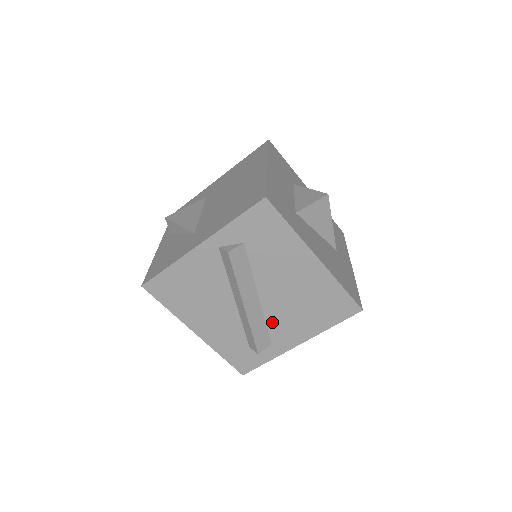
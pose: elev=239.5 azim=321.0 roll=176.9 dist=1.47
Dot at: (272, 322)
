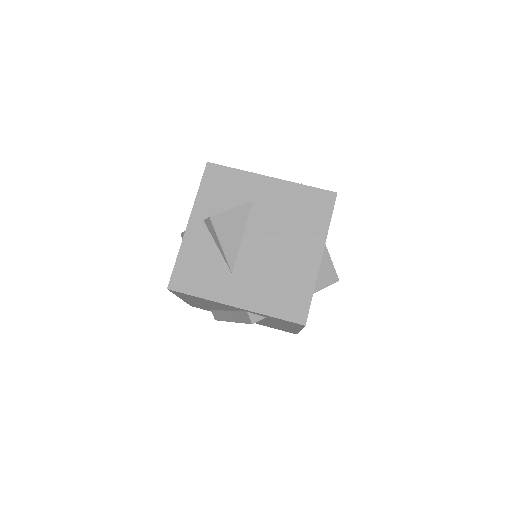
Dot at: occluded
